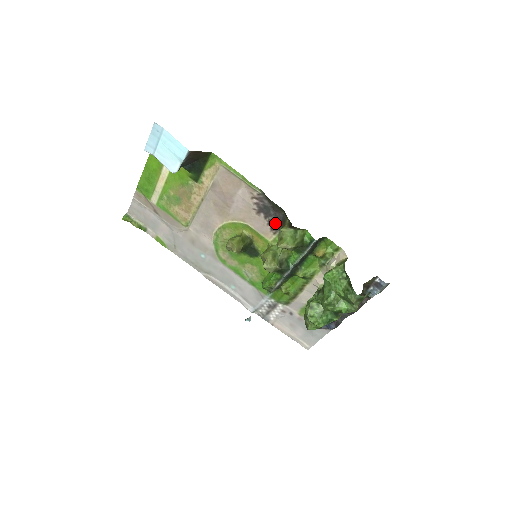
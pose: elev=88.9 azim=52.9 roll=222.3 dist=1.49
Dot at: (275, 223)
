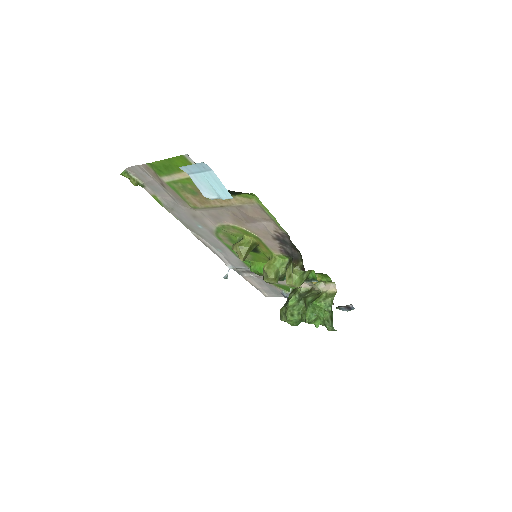
Dot at: (287, 252)
